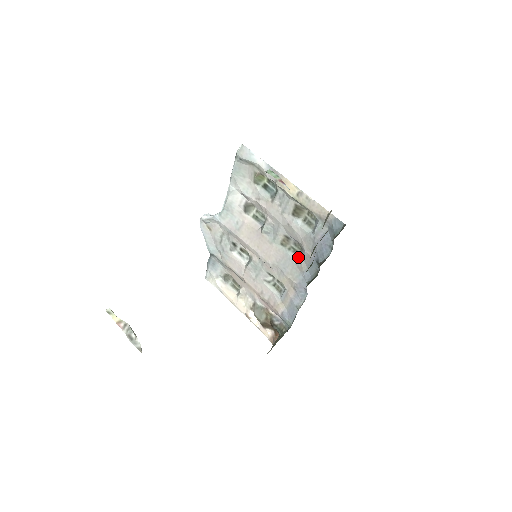
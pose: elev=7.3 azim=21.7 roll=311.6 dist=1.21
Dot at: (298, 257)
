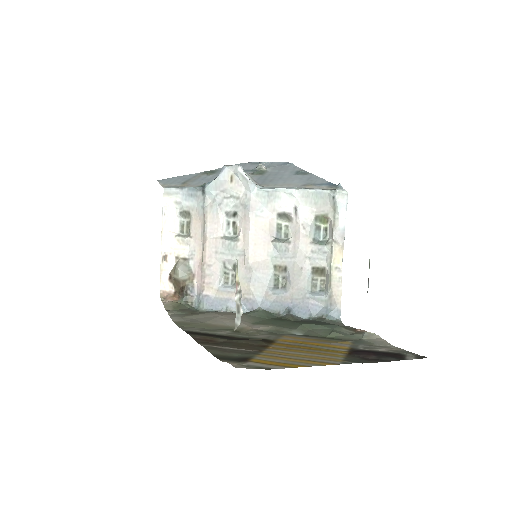
Dot at: (274, 286)
